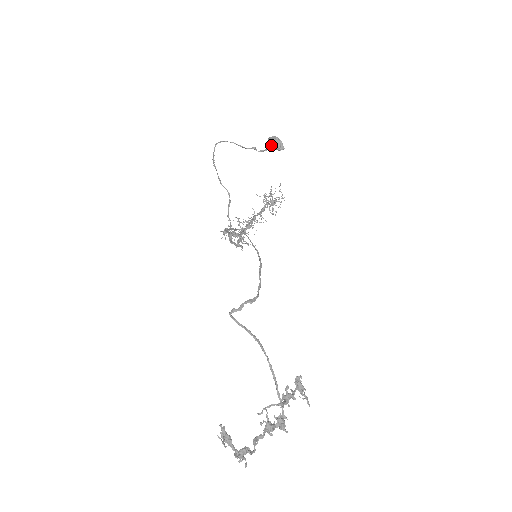
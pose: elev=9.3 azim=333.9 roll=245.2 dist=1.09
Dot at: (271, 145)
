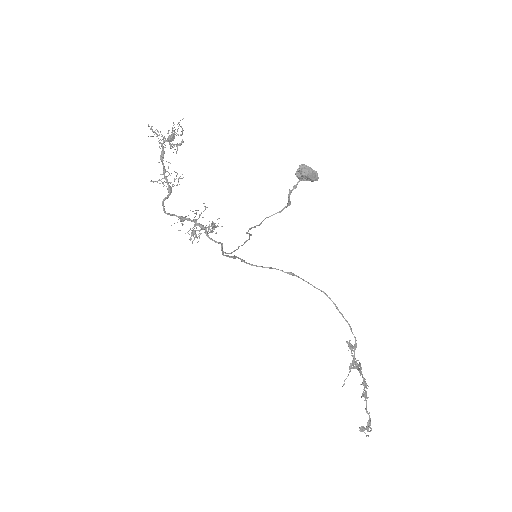
Dot at: (304, 178)
